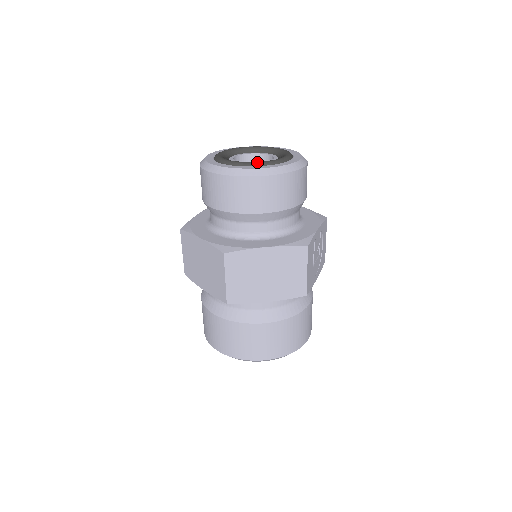
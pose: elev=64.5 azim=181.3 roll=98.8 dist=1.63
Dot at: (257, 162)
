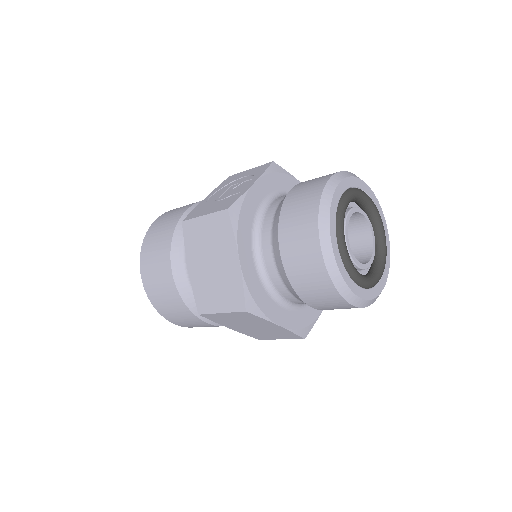
Dot at: (362, 279)
